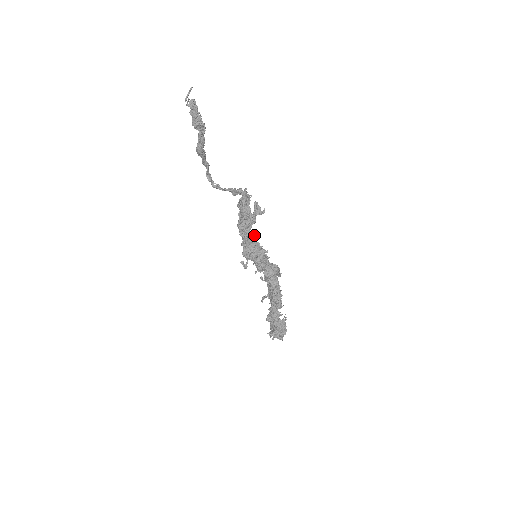
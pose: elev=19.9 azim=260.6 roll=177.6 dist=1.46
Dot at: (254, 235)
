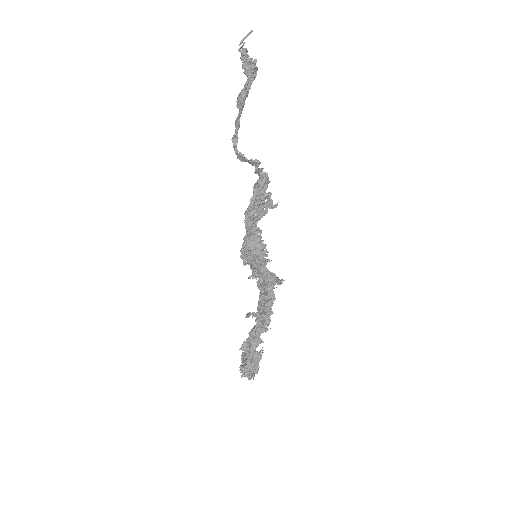
Dot at: (260, 230)
